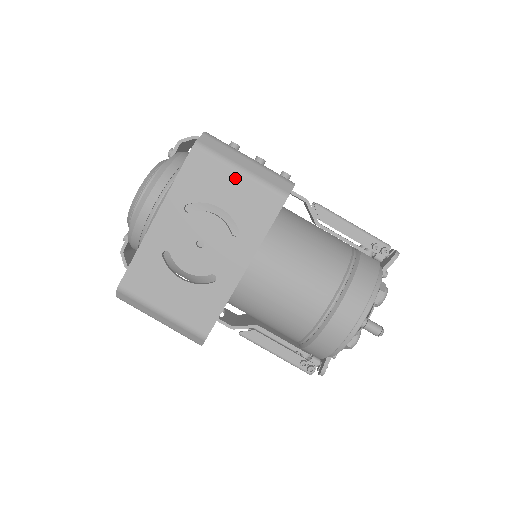
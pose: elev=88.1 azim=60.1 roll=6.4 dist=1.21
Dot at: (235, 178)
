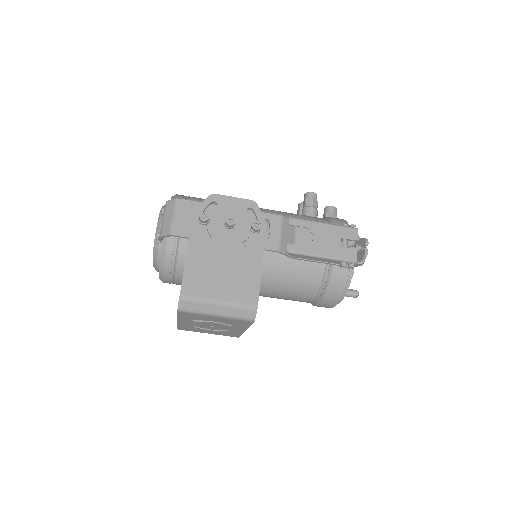
Dot at: (215, 317)
